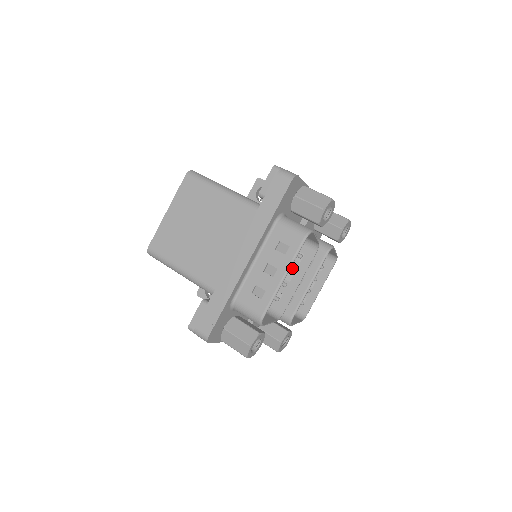
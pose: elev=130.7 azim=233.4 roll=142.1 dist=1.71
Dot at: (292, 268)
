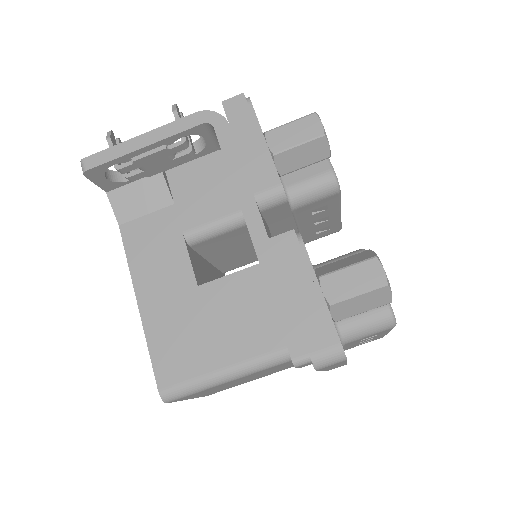
Dot at: occluded
